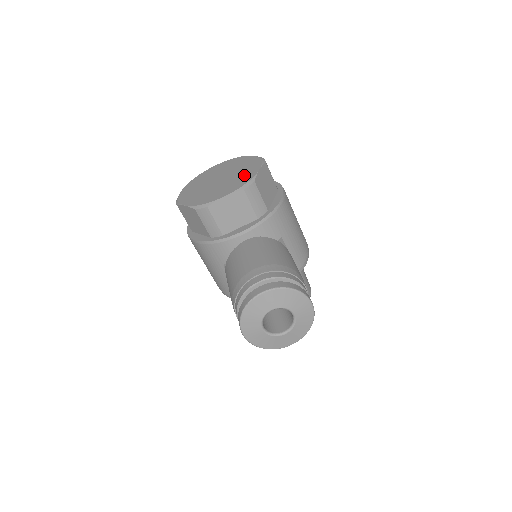
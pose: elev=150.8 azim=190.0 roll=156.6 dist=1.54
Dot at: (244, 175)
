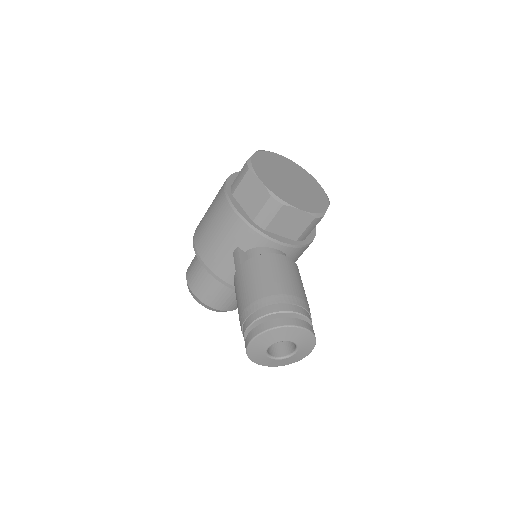
Dot at: (315, 201)
